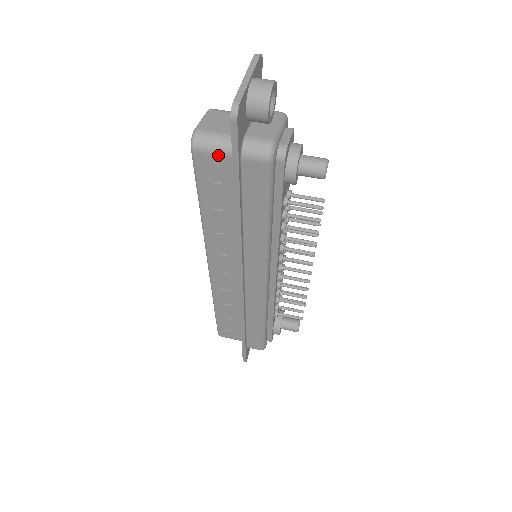
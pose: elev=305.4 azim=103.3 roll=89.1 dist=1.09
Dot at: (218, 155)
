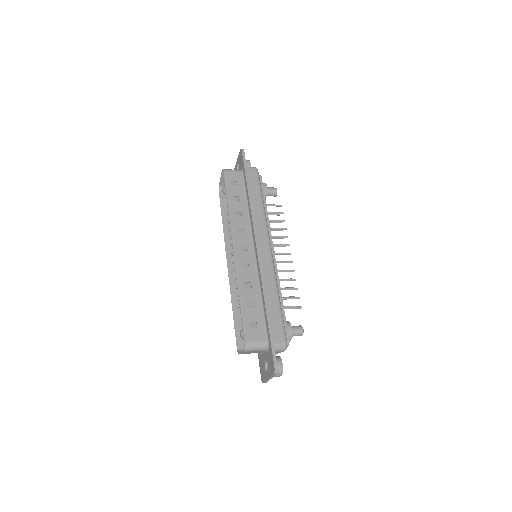
Dot at: (235, 172)
